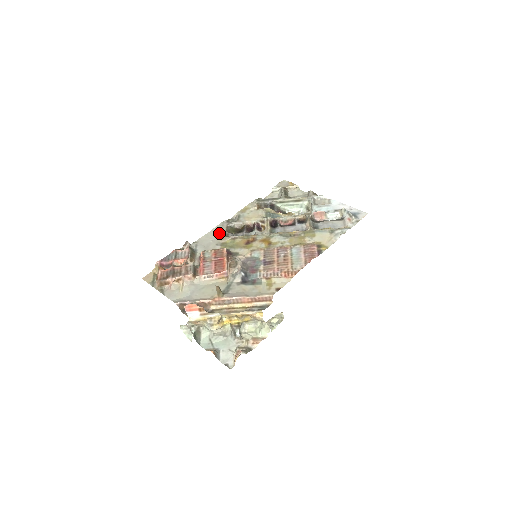
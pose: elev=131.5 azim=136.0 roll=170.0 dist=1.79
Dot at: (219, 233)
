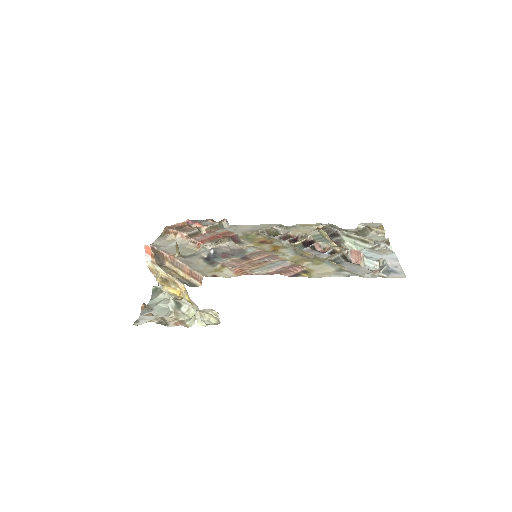
Dot at: (259, 228)
